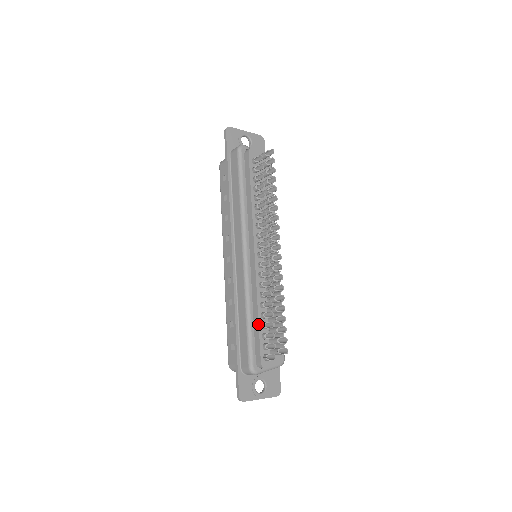
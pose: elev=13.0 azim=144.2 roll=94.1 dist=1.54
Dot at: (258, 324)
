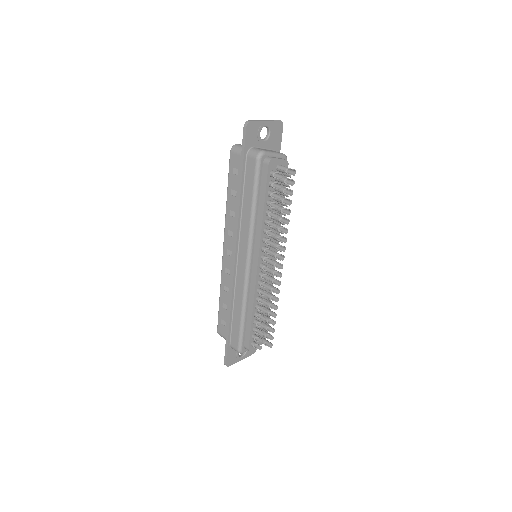
Dot at: (251, 322)
